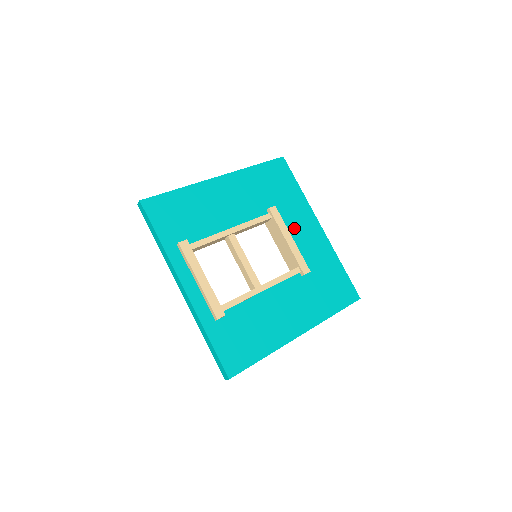
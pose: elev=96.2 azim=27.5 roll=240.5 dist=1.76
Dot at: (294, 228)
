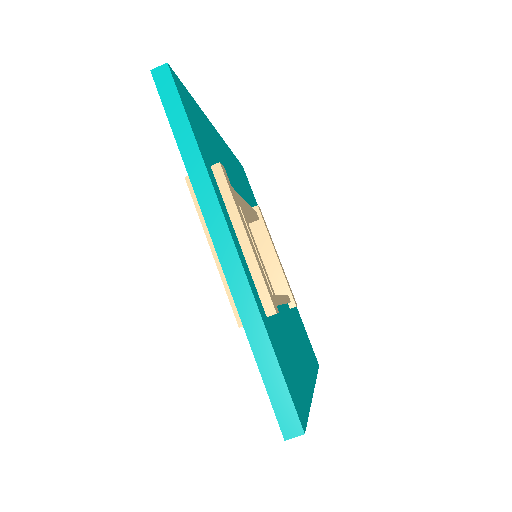
Dot at: occluded
